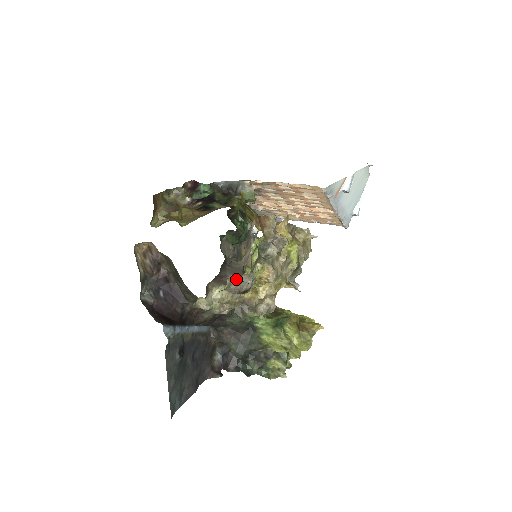
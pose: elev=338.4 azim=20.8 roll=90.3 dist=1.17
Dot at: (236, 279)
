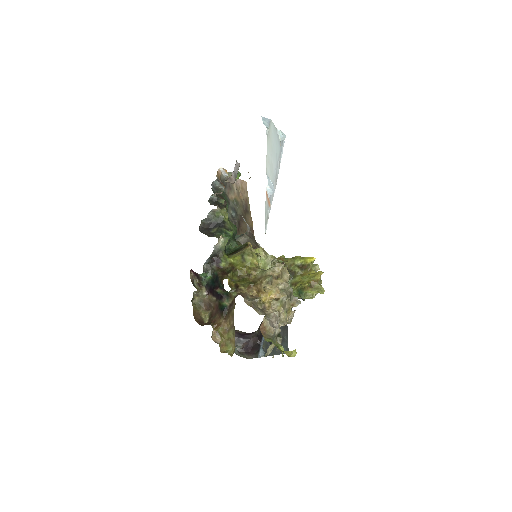
Dot at: occluded
